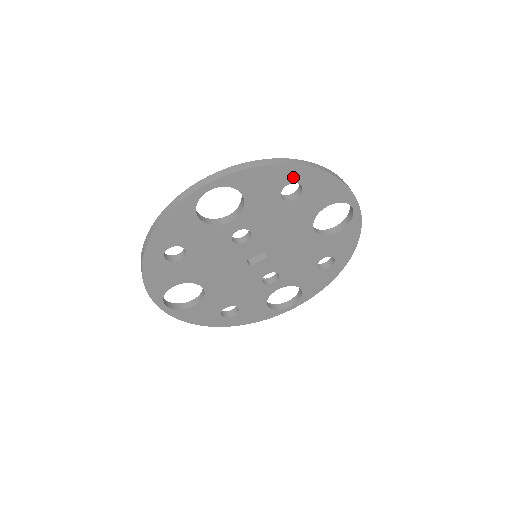
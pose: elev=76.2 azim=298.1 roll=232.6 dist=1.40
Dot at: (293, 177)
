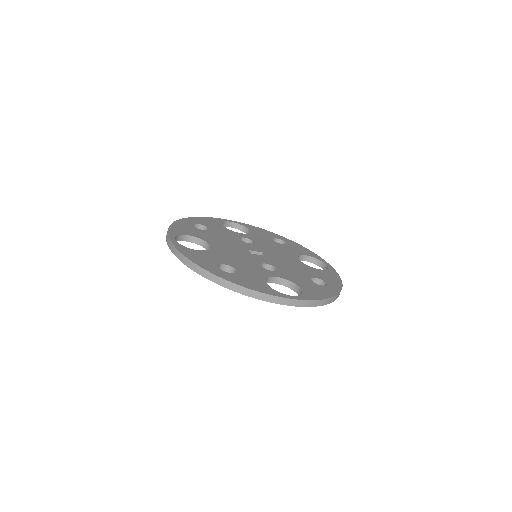
Dot at: occluded
